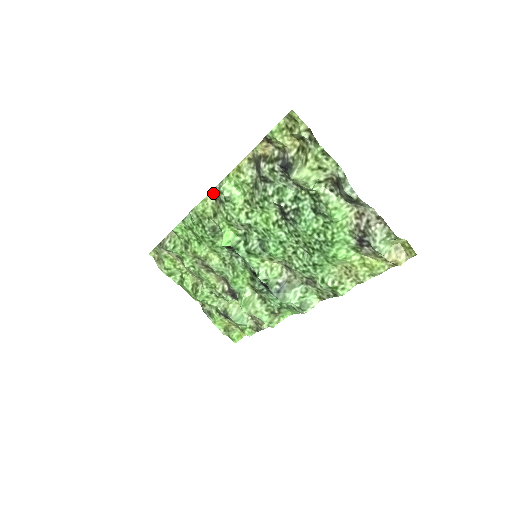
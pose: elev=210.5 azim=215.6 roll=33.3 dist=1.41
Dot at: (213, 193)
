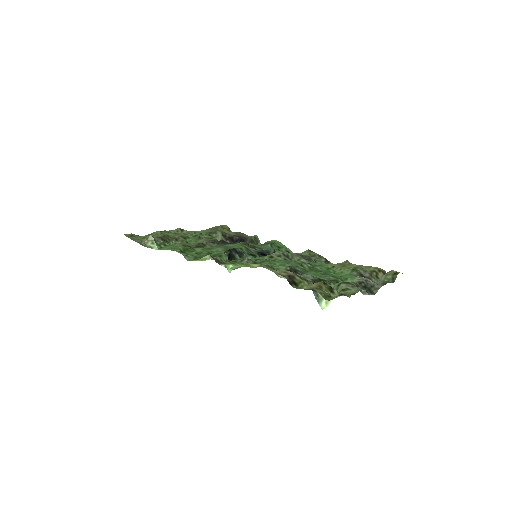
Dot at: (214, 259)
